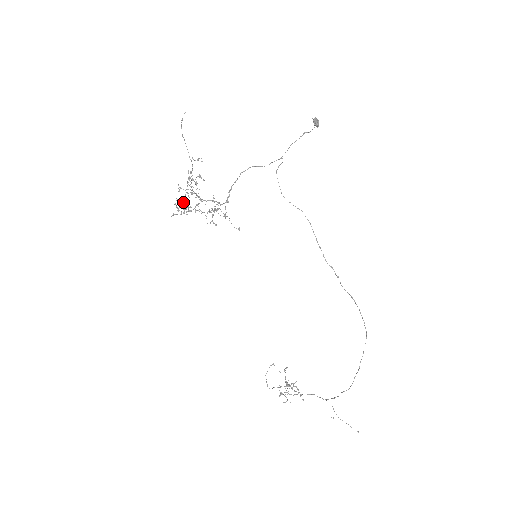
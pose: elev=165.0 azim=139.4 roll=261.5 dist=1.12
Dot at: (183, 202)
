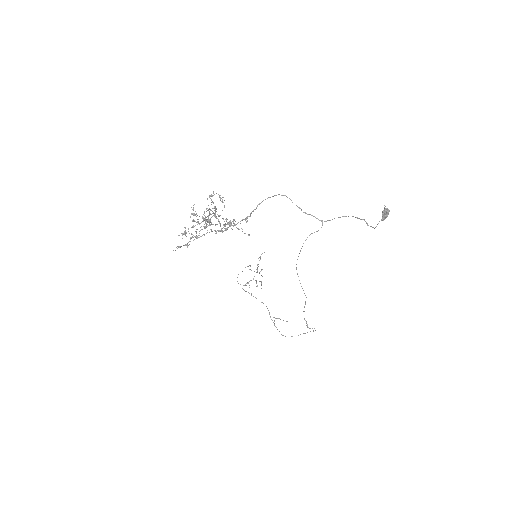
Dot at: (194, 221)
